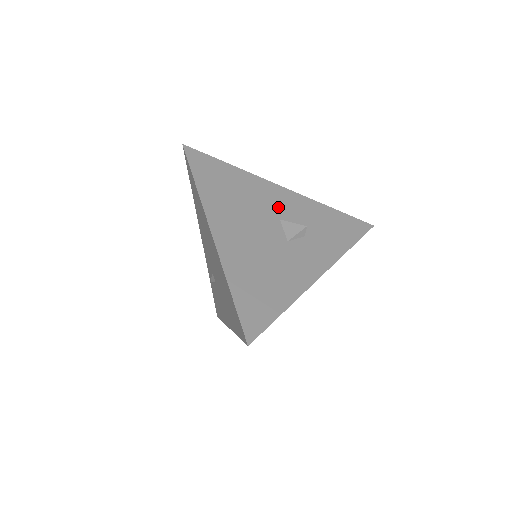
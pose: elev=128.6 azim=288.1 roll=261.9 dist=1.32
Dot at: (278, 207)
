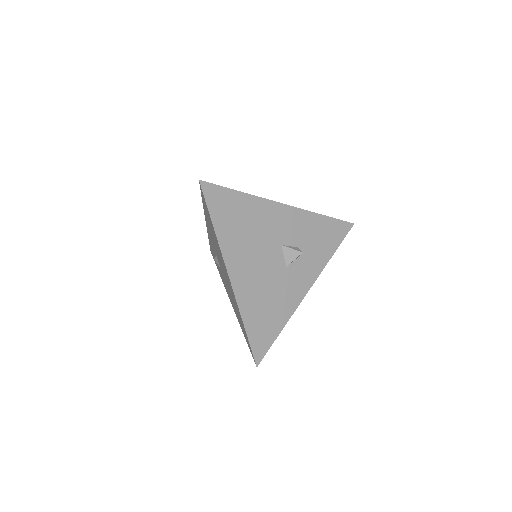
Dot at: (281, 231)
